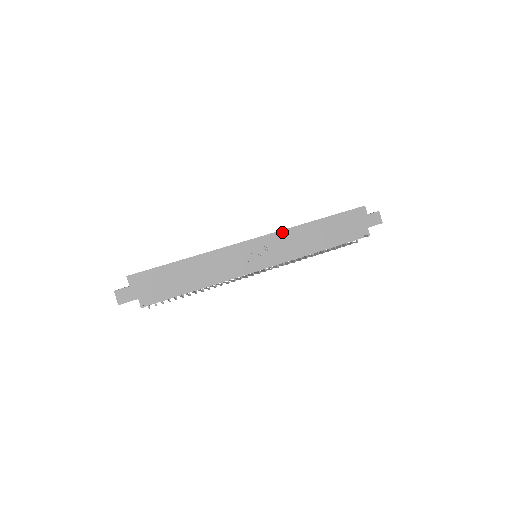
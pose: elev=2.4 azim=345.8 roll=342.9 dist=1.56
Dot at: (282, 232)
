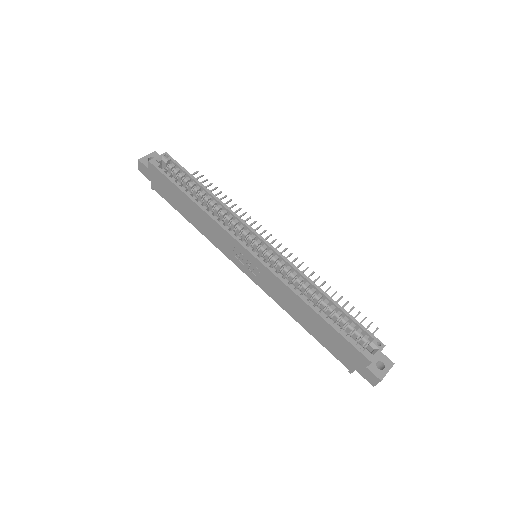
Dot at: (276, 277)
